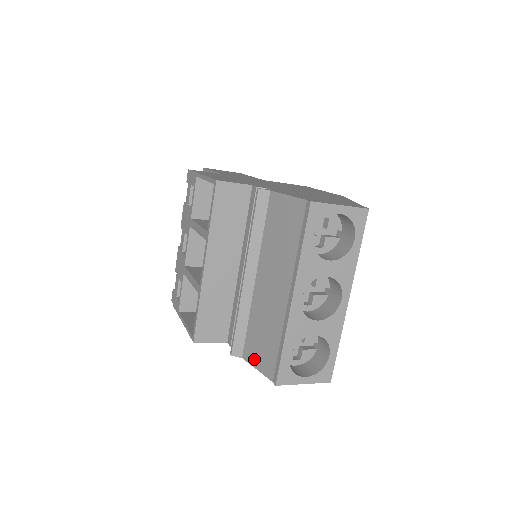
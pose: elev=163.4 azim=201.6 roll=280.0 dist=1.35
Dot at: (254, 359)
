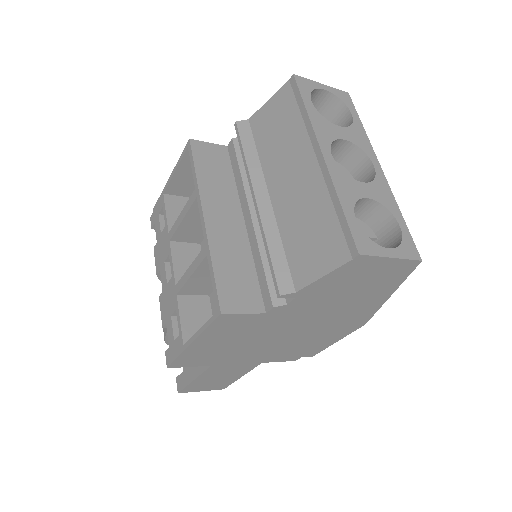
Dot at: (312, 270)
